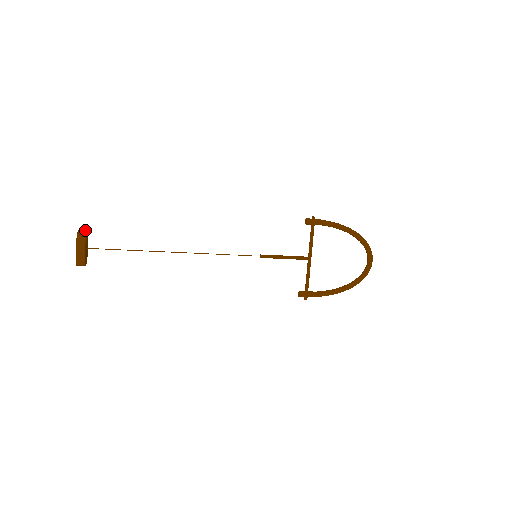
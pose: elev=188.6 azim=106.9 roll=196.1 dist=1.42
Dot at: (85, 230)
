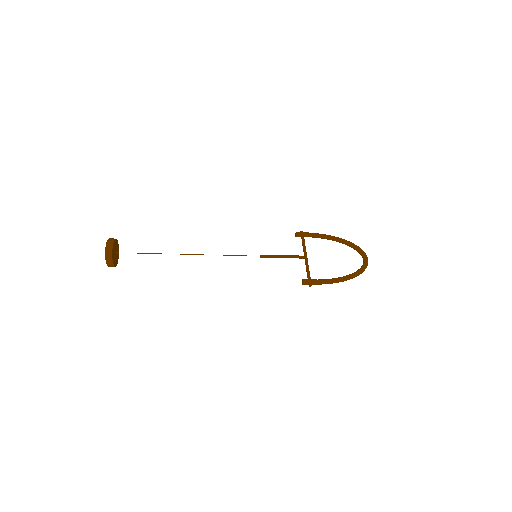
Dot at: (117, 242)
